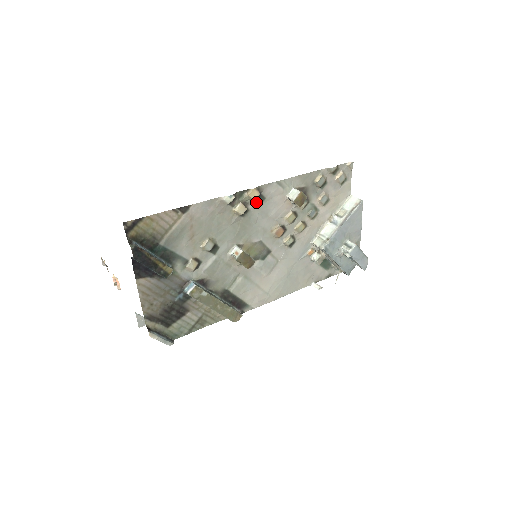
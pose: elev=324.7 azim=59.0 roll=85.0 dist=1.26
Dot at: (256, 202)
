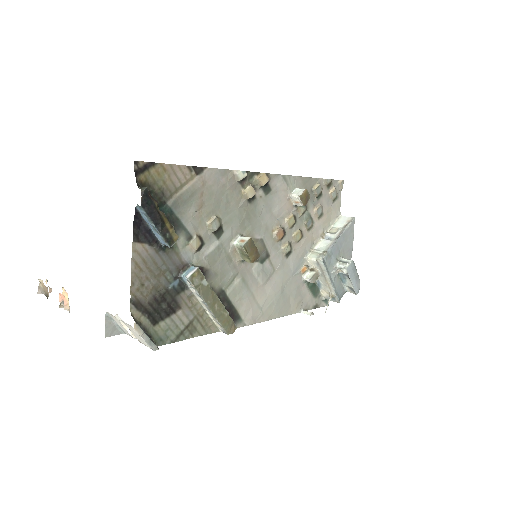
Dot at: (263, 191)
